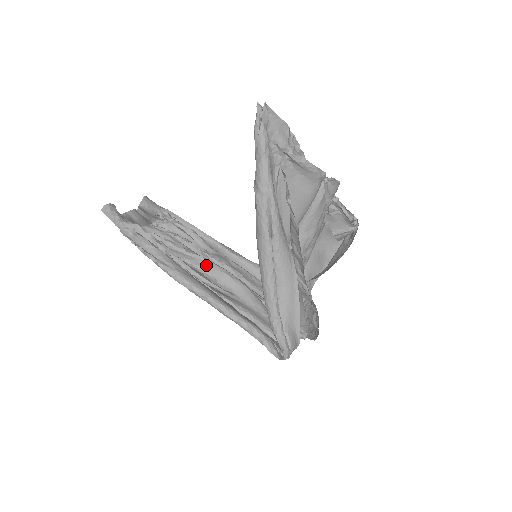
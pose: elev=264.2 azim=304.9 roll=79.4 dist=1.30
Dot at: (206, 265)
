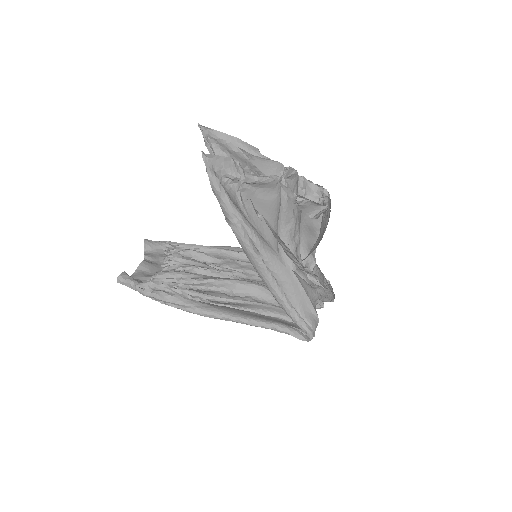
Dot at: (219, 284)
